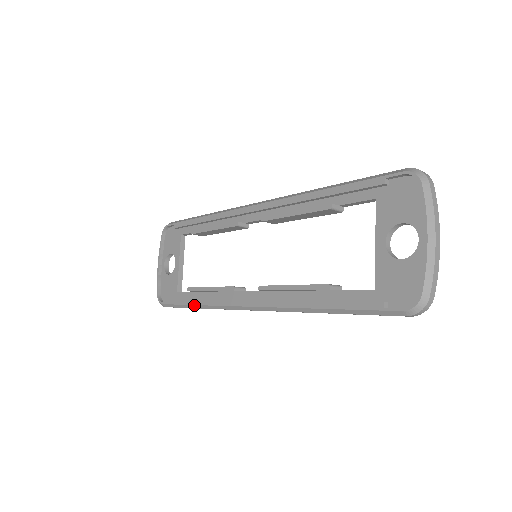
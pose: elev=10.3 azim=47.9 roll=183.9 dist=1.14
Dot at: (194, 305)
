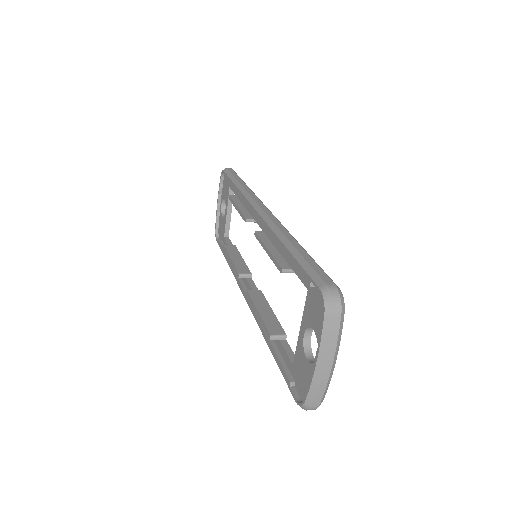
Dot at: (227, 261)
